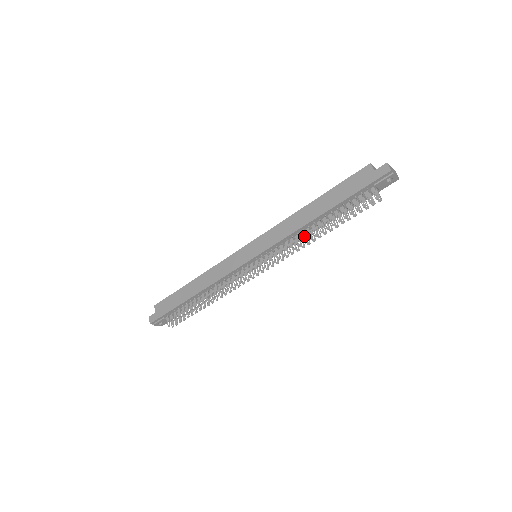
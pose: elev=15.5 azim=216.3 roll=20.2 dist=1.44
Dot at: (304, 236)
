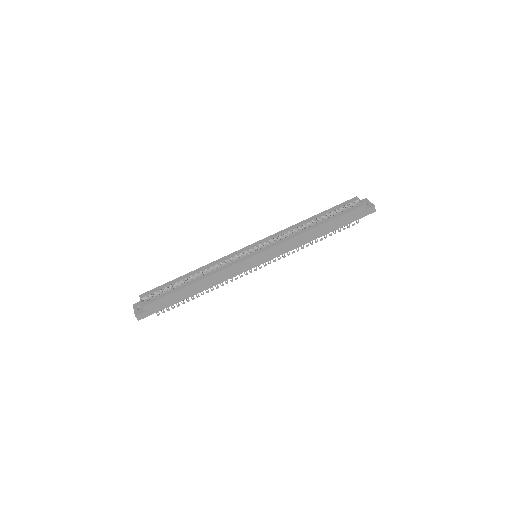
Dot at: (303, 245)
